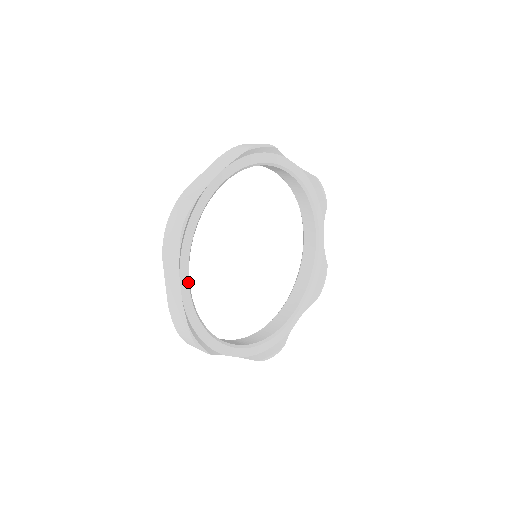
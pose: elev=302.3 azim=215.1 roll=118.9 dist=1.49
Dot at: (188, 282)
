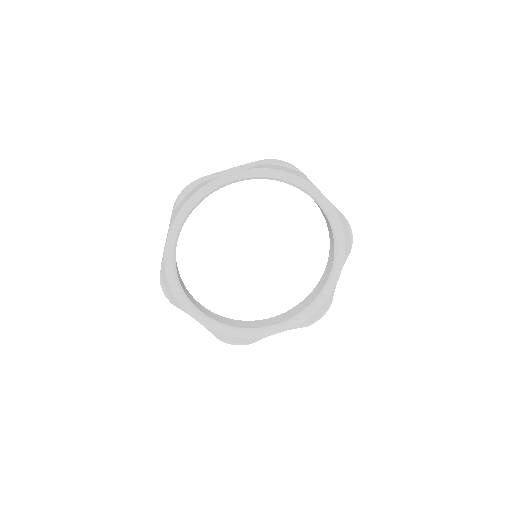
Dot at: (175, 240)
